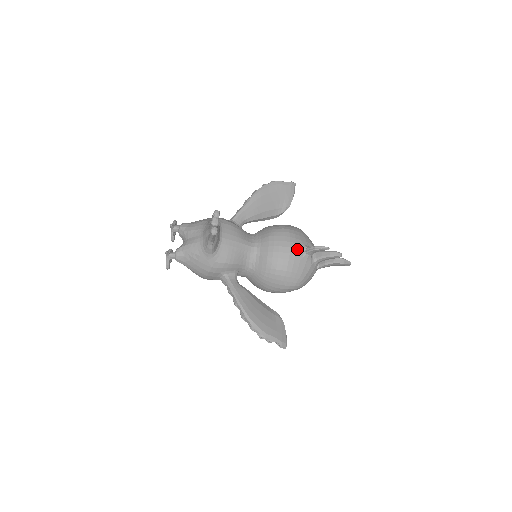
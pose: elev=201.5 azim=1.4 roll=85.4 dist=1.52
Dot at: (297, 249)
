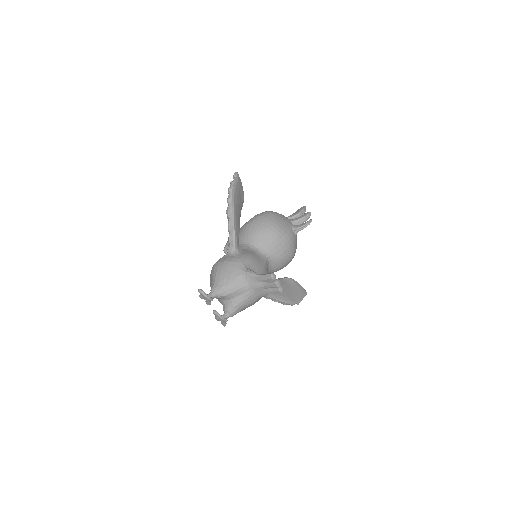
Dot at: (293, 236)
